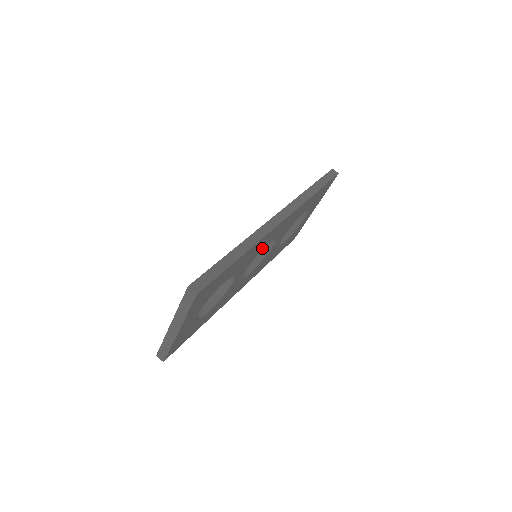
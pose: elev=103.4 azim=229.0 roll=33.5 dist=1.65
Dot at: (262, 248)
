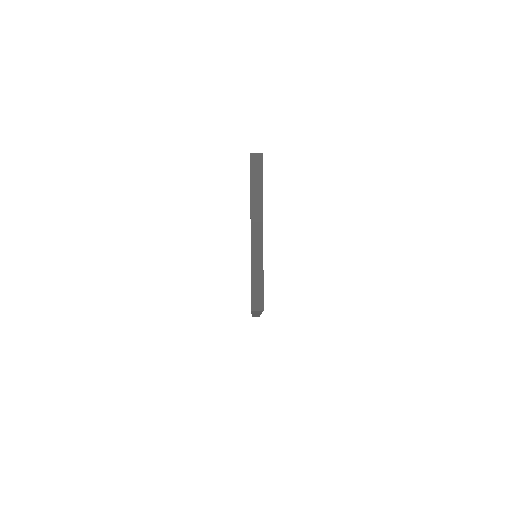
Dot at: occluded
